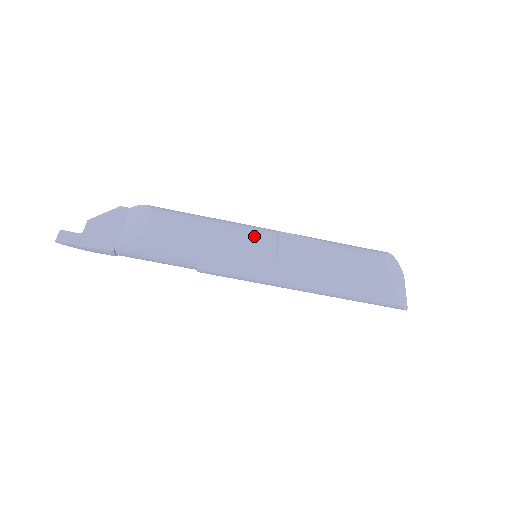
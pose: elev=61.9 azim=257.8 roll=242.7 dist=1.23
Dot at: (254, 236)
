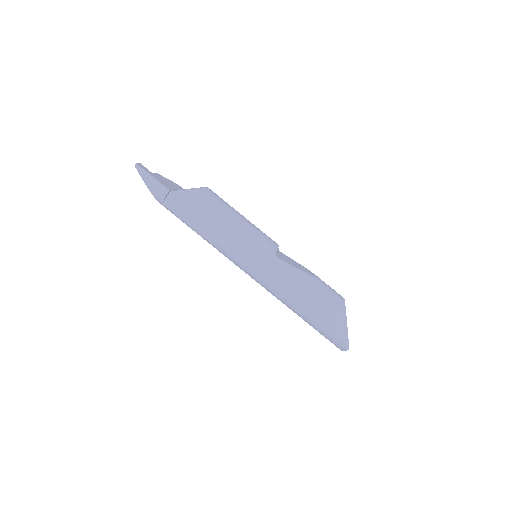
Dot at: occluded
